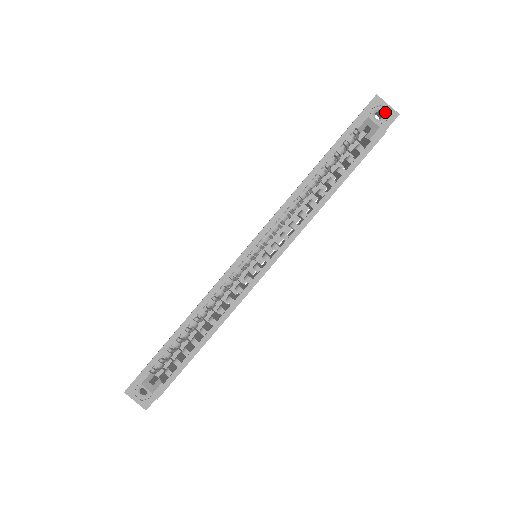
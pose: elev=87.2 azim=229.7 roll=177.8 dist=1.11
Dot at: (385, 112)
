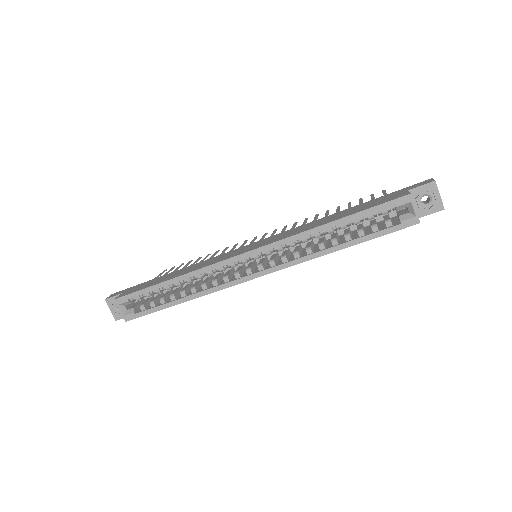
Dot at: (433, 200)
